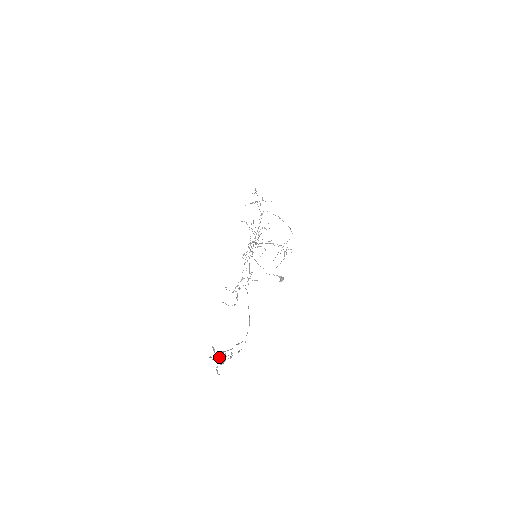
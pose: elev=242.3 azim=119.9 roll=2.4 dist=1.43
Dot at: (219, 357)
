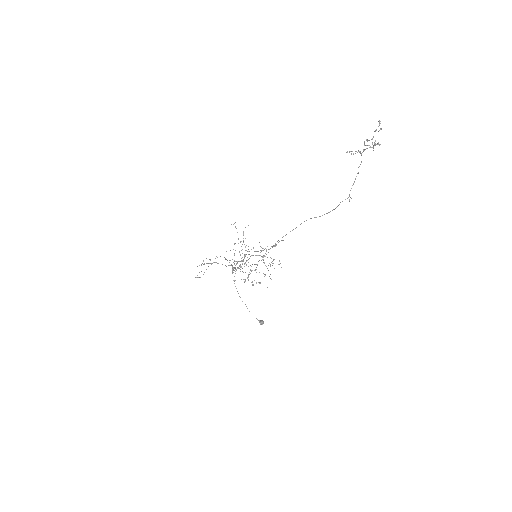
Dot at: (366, 145)
